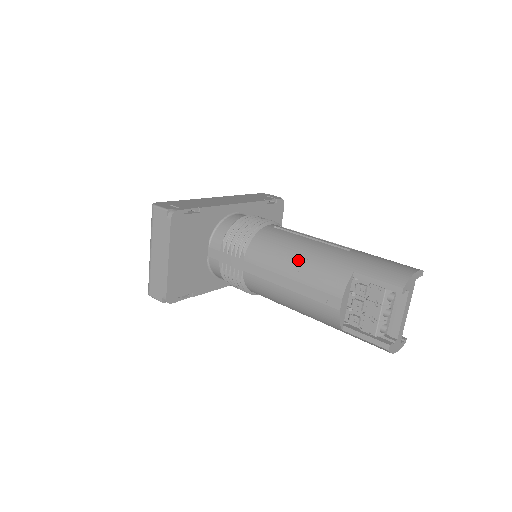
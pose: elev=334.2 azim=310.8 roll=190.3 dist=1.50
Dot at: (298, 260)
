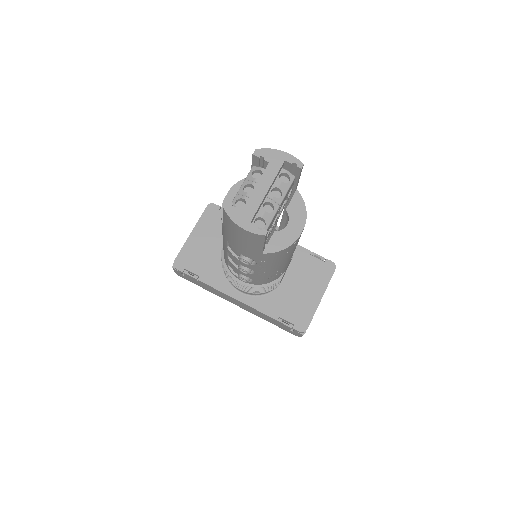
Dot at: occluded
